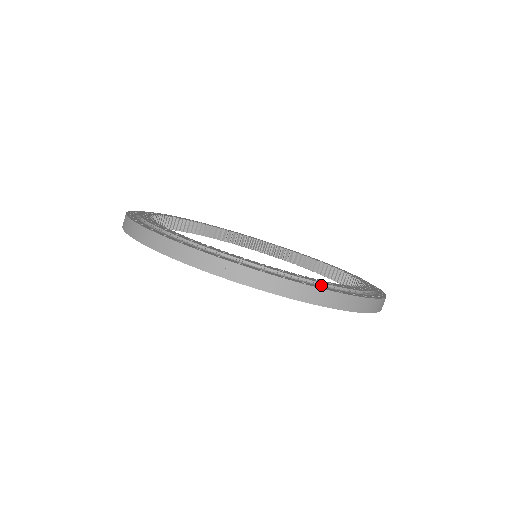
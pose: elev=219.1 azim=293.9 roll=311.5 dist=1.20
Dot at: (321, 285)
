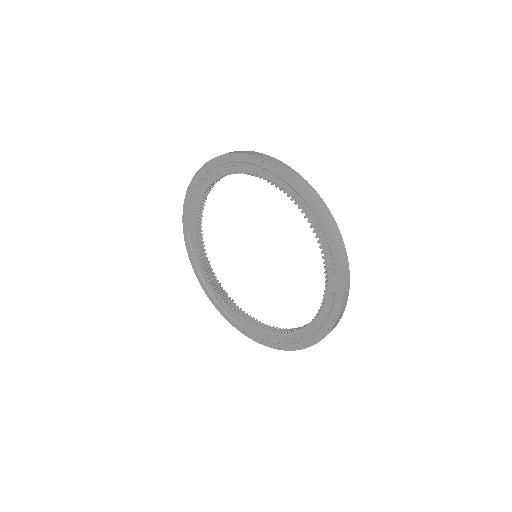
Dot at: occluded
